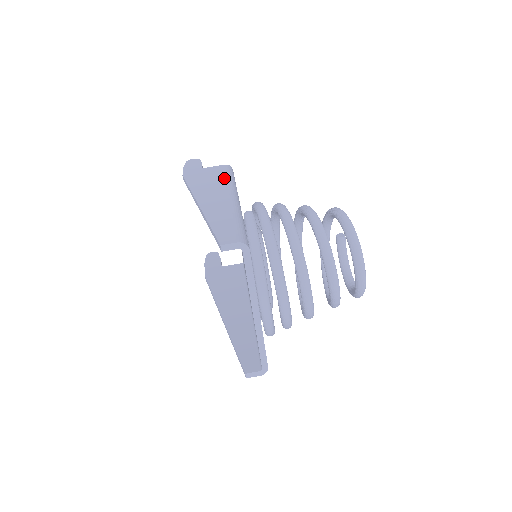
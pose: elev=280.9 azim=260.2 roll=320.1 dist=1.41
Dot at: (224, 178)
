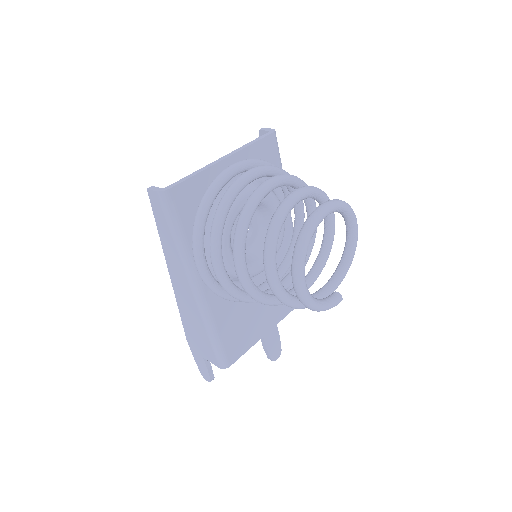
Dot at: occluded
